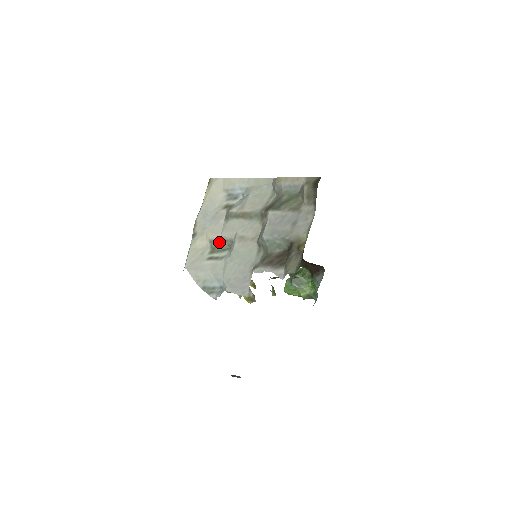
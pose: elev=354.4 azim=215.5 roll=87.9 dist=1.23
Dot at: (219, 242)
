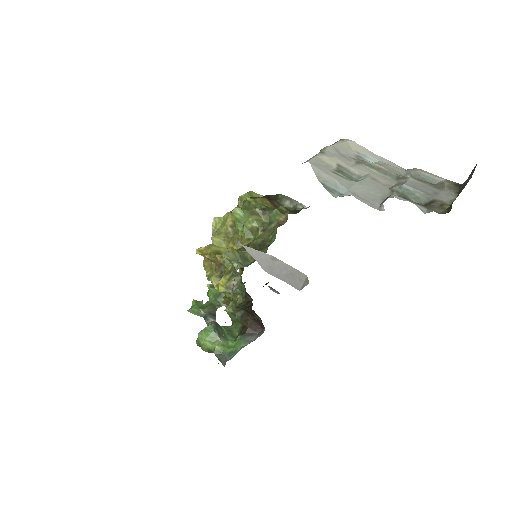
Dot at: (347, 170)
